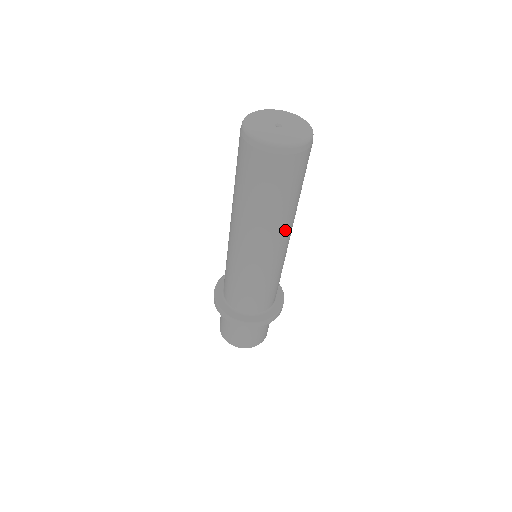
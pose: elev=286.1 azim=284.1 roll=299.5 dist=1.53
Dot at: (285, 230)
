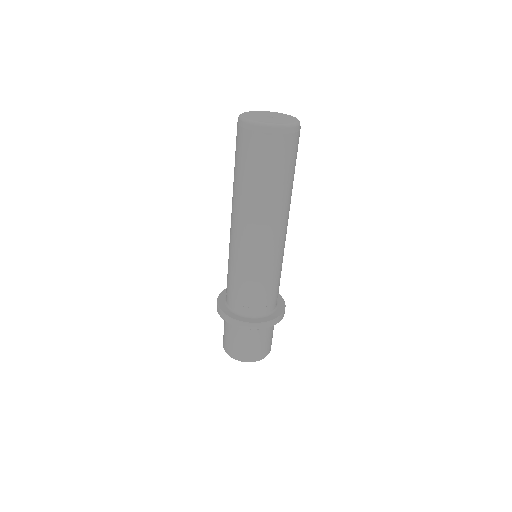
Dot at: (284, 216)
